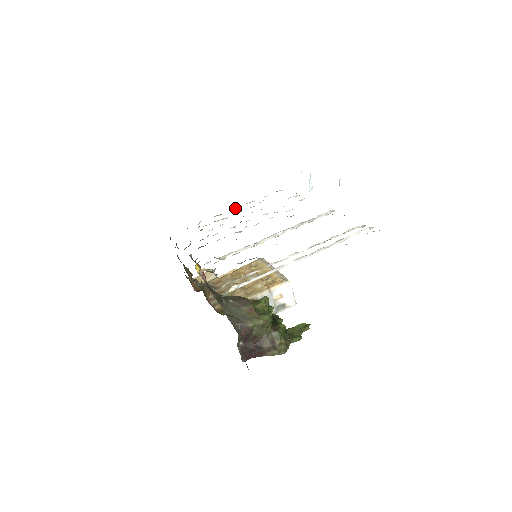
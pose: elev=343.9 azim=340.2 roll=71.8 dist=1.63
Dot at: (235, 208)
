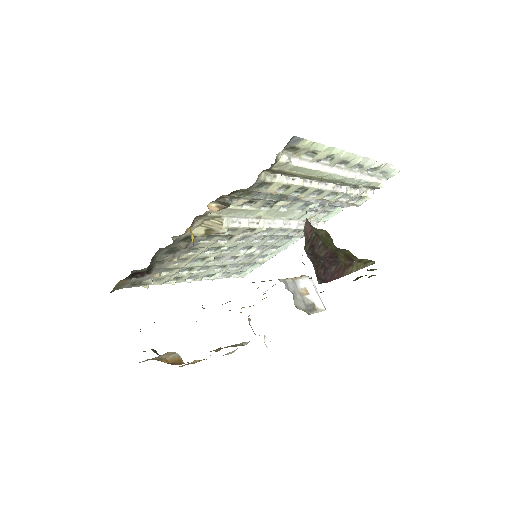
Dot at: (190, 280)
